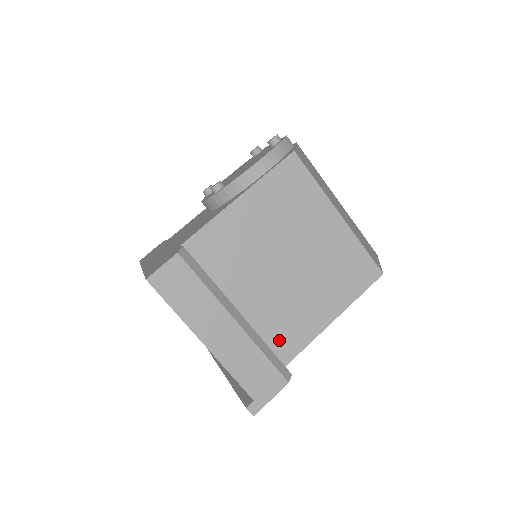
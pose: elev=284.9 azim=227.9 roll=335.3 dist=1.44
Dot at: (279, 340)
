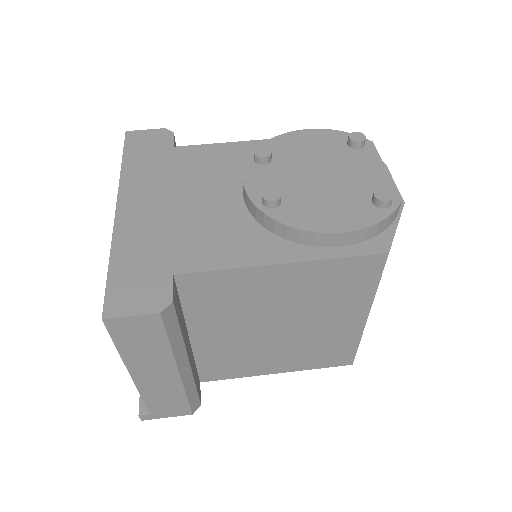
Dot at: (213, 368)
